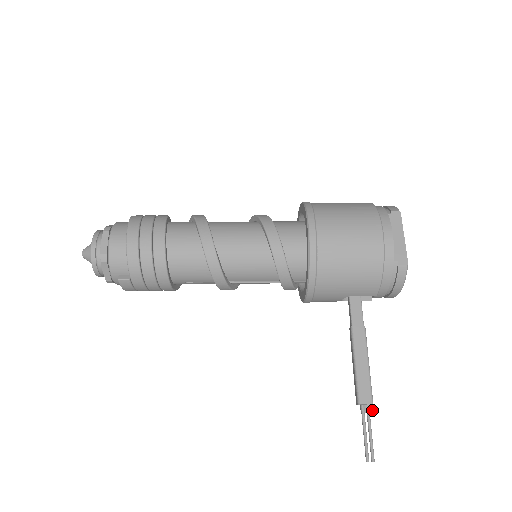
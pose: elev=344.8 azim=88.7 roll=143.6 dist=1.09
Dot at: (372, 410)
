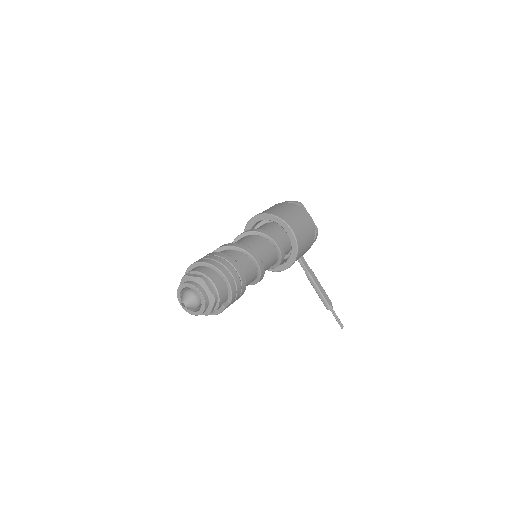
Dot at: (332, 306)
